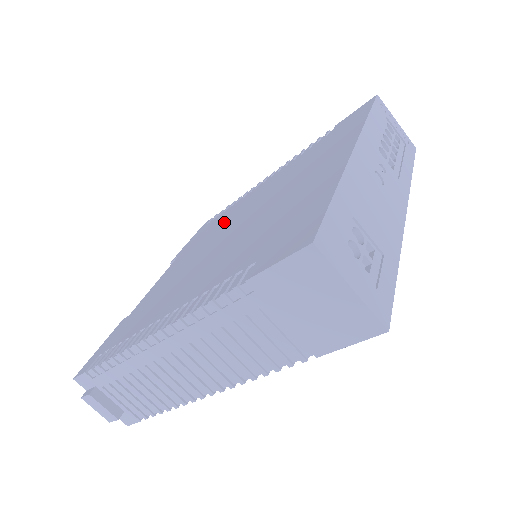
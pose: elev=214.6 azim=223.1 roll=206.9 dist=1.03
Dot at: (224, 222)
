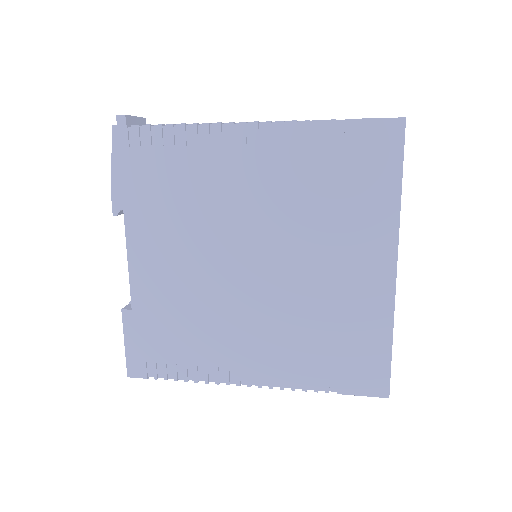
Dot at: (204, 208)
